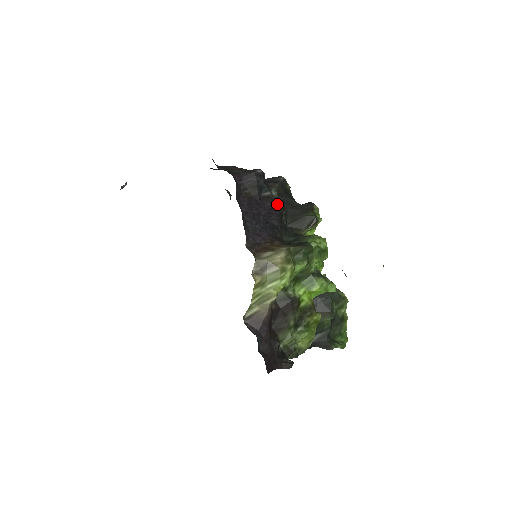
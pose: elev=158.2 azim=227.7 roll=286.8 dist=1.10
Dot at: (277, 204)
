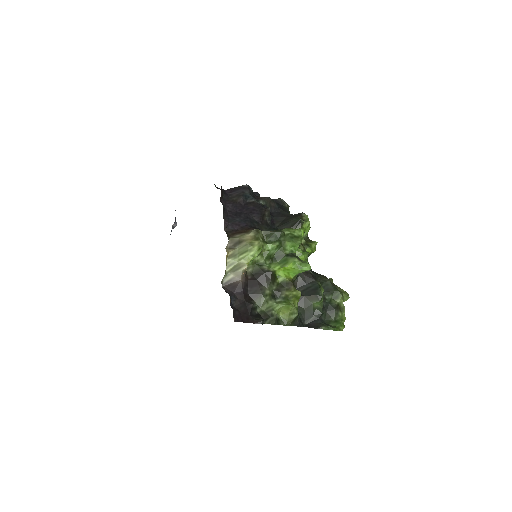
Dot at: (259, 207)
